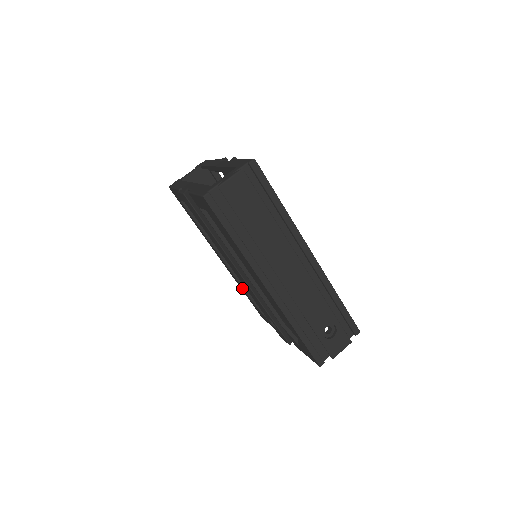
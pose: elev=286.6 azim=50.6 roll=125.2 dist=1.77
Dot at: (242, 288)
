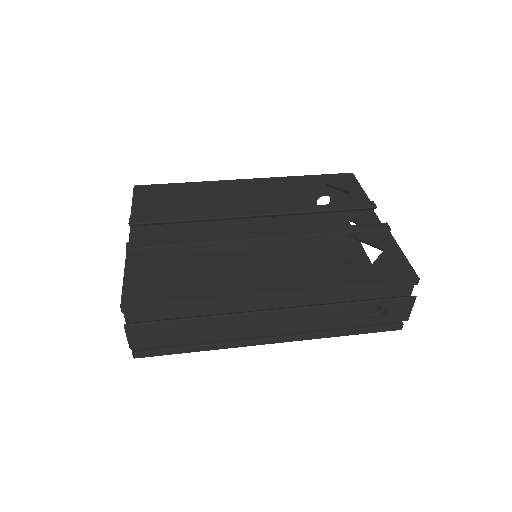
Dot at: occluded
